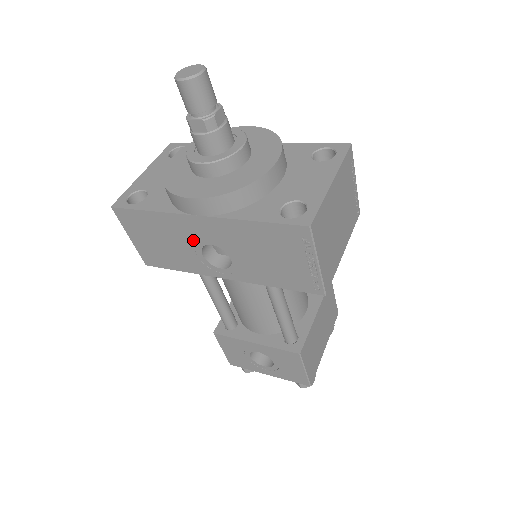
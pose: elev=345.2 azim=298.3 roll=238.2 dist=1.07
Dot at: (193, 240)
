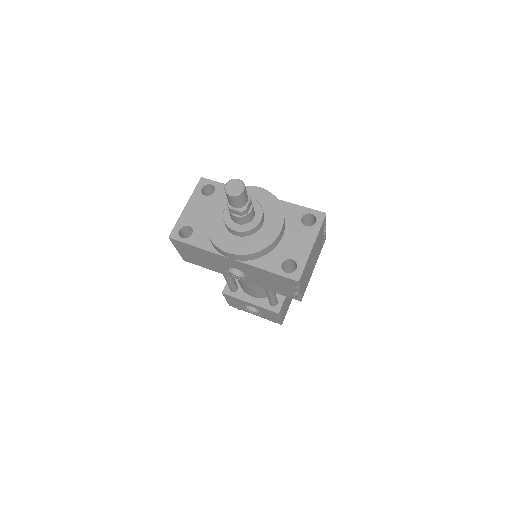
Dot at: (223, 264)
